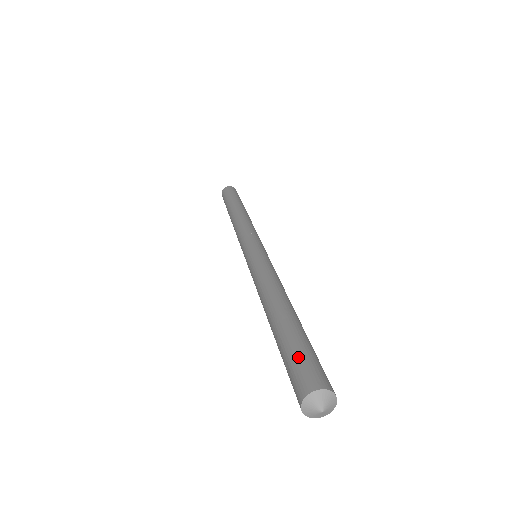
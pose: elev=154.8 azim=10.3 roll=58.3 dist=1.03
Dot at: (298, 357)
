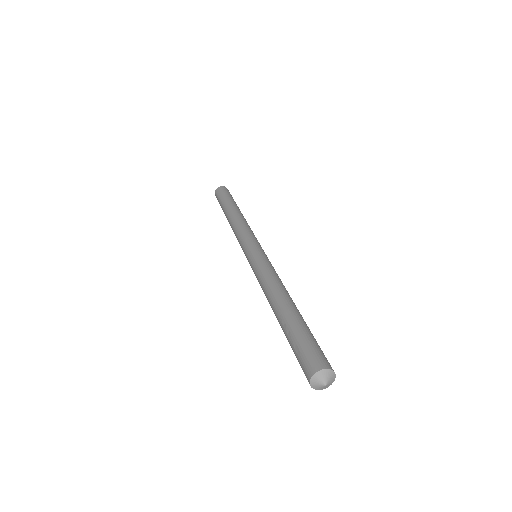
Dot at: (308, 343)
